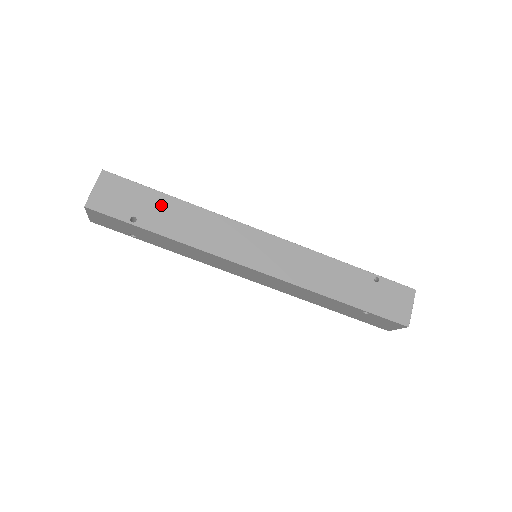
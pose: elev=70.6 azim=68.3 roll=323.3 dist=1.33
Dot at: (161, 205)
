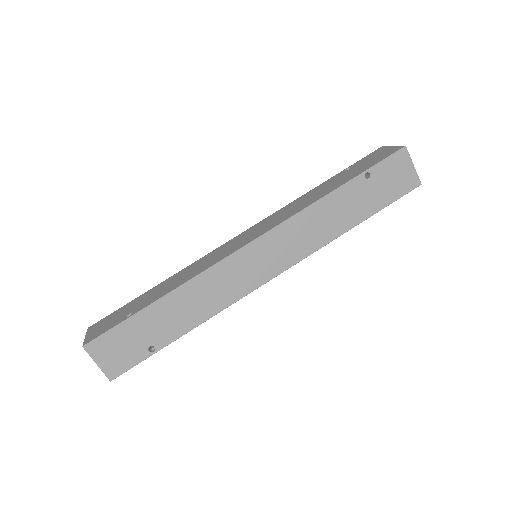
Dot at: (147, 296)
